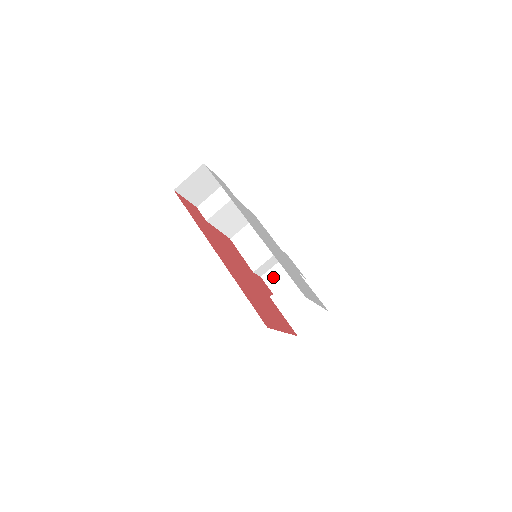
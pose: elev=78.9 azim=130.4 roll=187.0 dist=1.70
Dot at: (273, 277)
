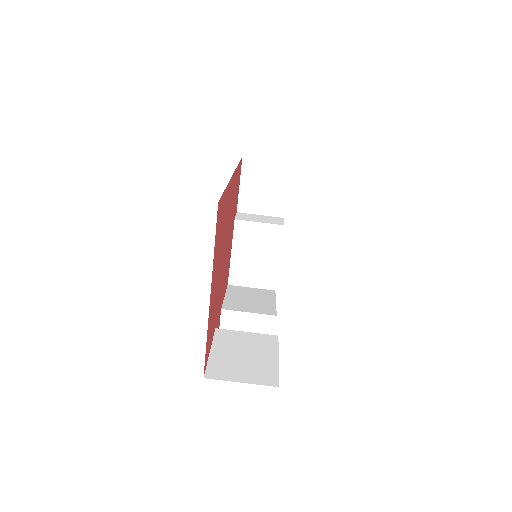
Dot at: occluded
